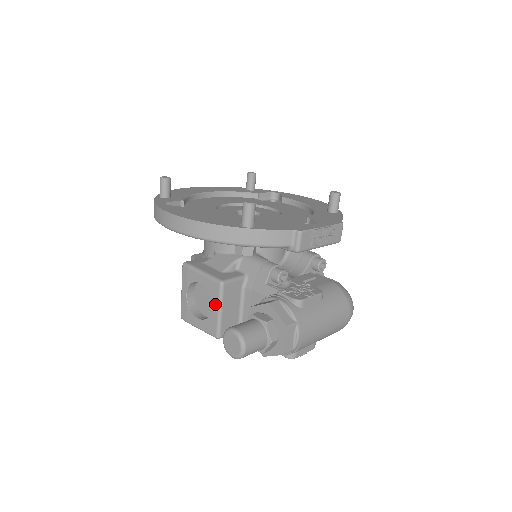
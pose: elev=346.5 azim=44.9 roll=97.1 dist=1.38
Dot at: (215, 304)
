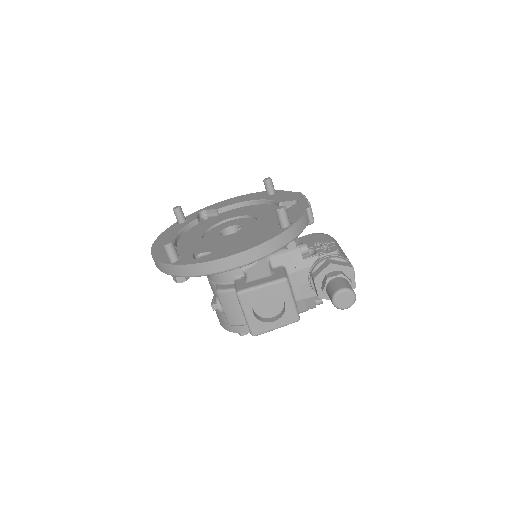
Dot at: (288, 298)
